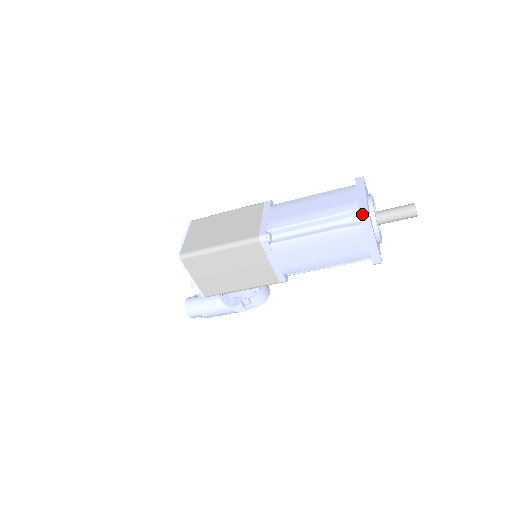
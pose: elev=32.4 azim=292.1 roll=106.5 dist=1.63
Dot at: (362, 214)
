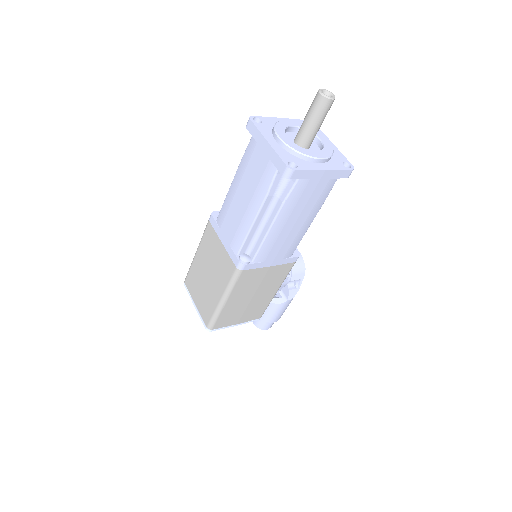
Dot at: (286, 175)
